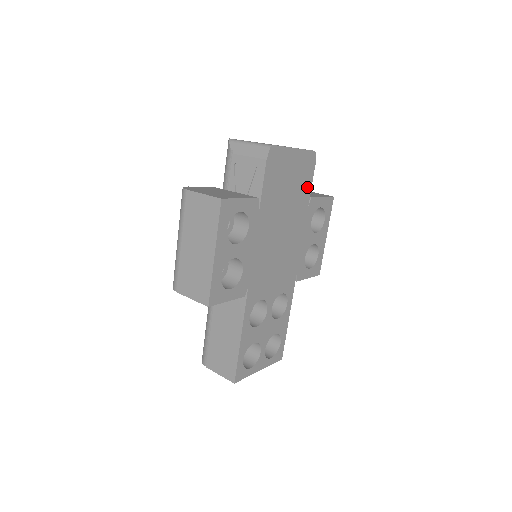
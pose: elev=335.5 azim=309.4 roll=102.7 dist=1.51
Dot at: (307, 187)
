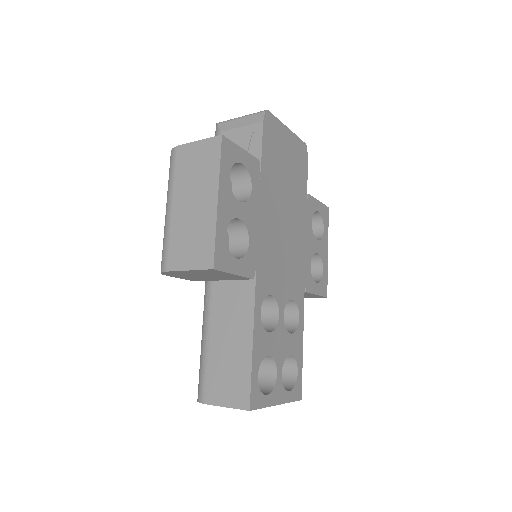
Dot at: (303, 179)
